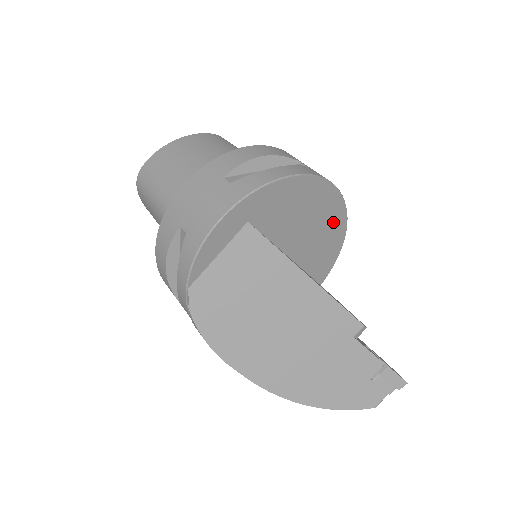
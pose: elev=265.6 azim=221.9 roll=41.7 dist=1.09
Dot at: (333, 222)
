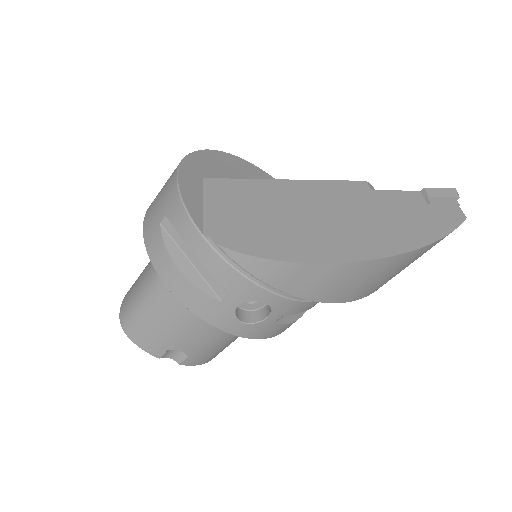
Dot at: occluded
